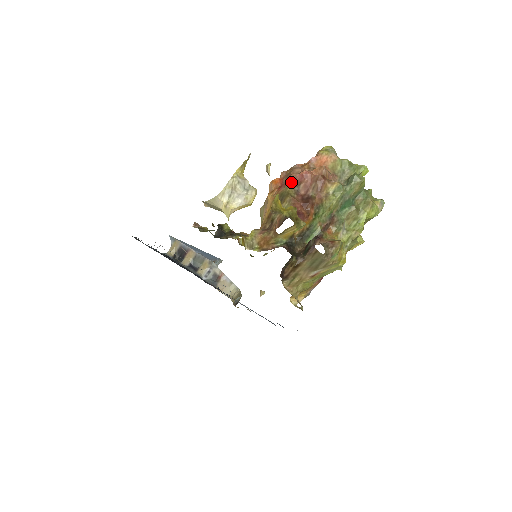
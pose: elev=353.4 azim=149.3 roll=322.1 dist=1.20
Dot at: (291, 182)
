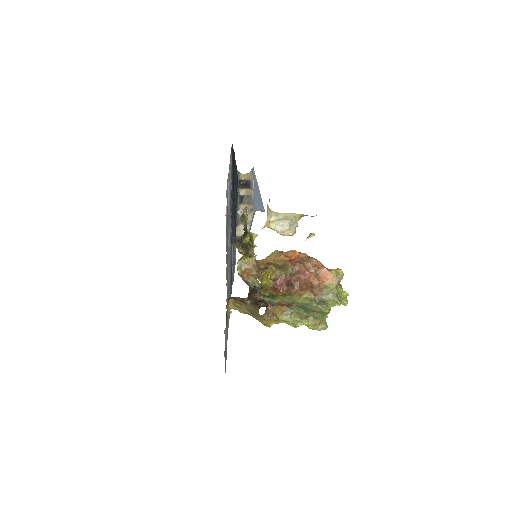
Dot at: (297, 267)
